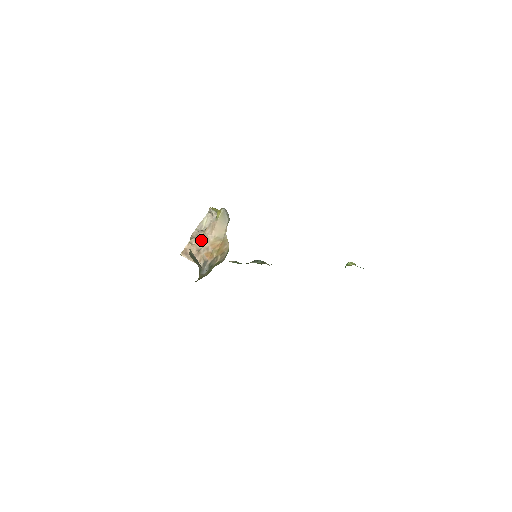
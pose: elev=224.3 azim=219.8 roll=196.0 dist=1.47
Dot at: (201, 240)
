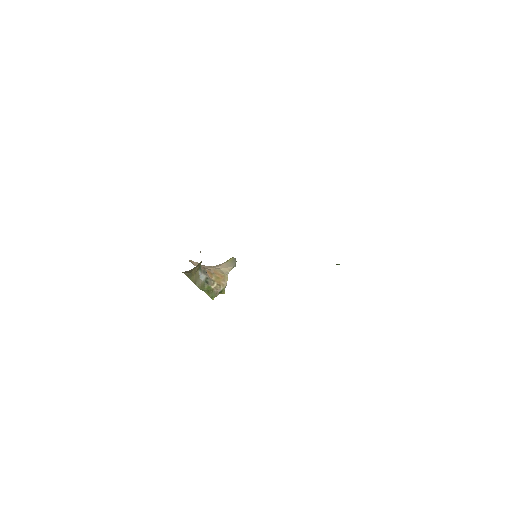
Dot at: (207, 266)
